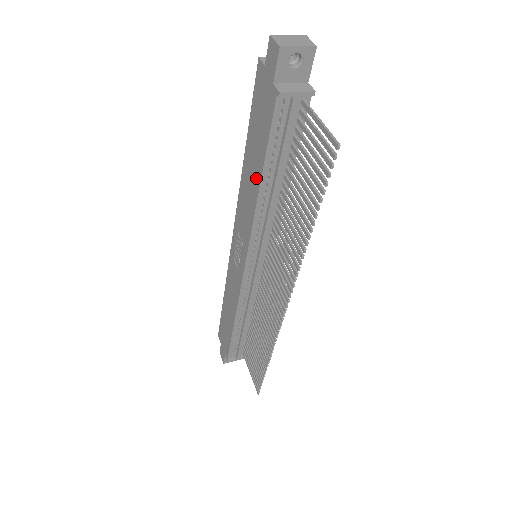
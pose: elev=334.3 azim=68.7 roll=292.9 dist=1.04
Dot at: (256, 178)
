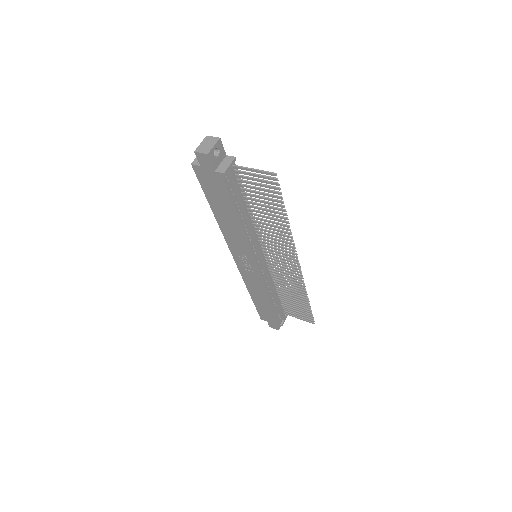
Dot at: (234, 219)
